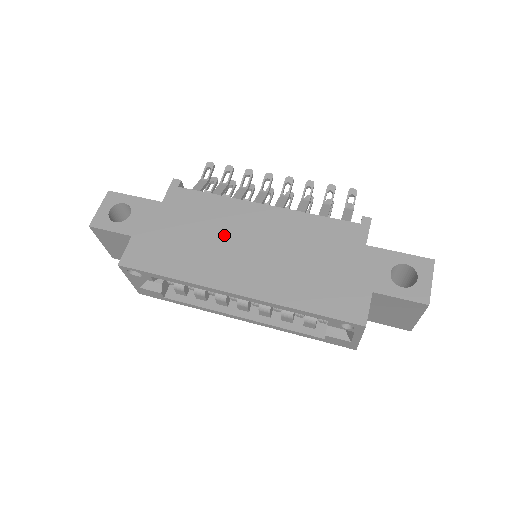
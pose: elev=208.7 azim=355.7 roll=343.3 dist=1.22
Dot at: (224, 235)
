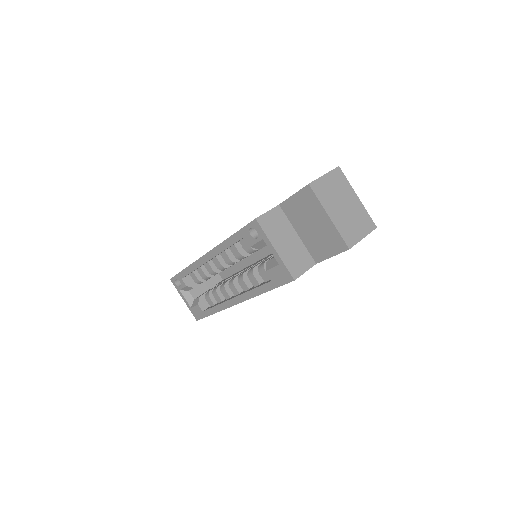
Dot at: occluded
